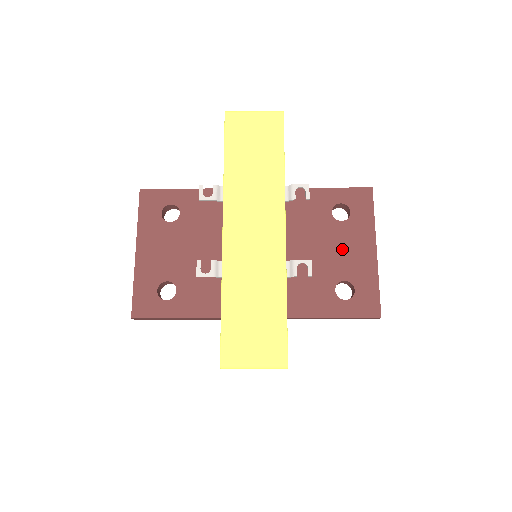
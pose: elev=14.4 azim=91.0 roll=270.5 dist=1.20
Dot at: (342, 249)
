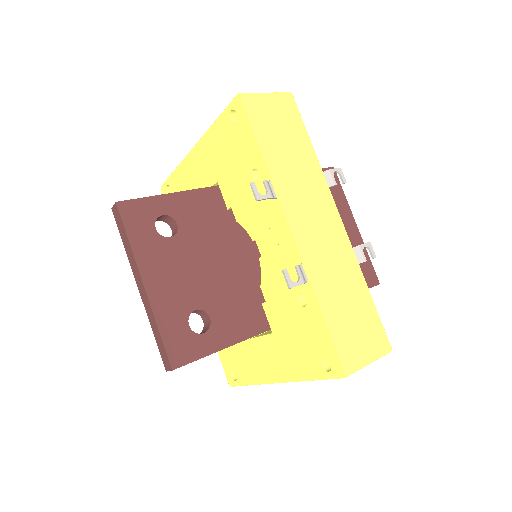
Dot at: occluded
